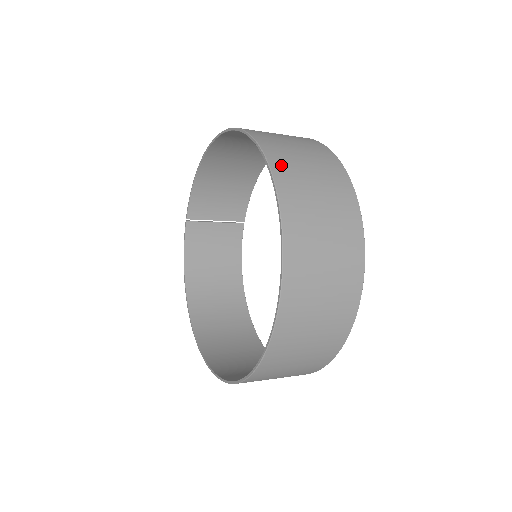
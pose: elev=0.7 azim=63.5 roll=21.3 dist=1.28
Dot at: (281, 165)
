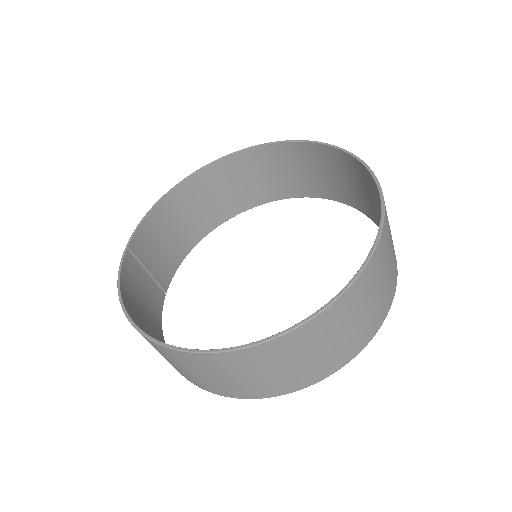
Dot at: (321, 151)
